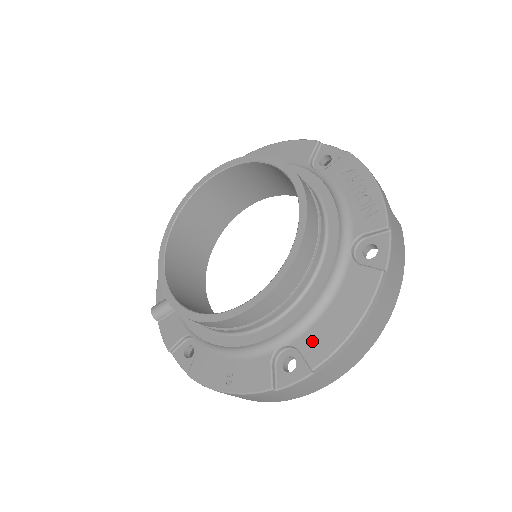
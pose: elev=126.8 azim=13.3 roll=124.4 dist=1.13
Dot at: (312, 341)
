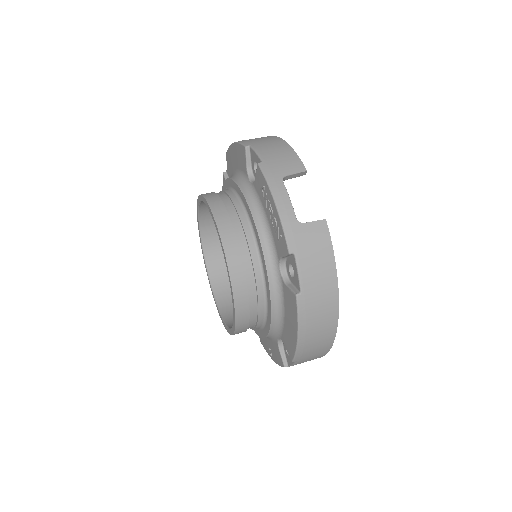
Dot at: (286, 341)
